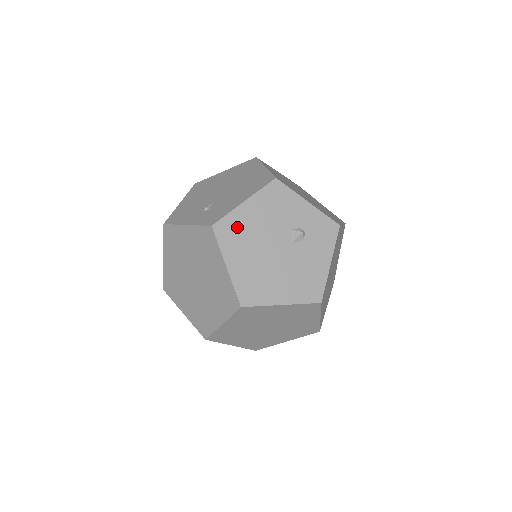
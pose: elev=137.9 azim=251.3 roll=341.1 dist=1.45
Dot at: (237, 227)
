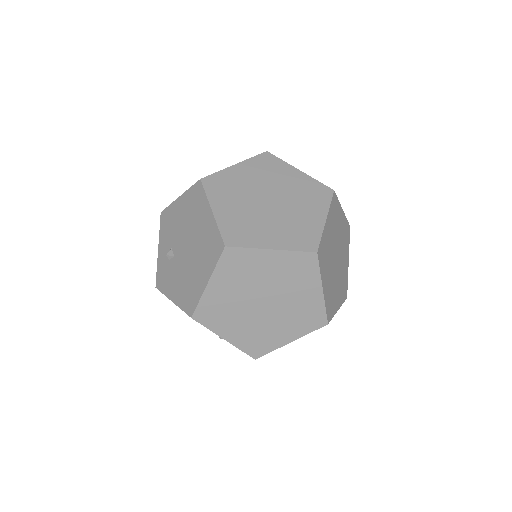
Dot at: occluded
